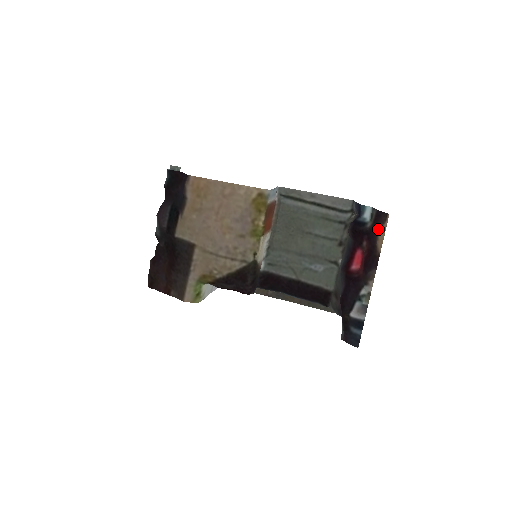
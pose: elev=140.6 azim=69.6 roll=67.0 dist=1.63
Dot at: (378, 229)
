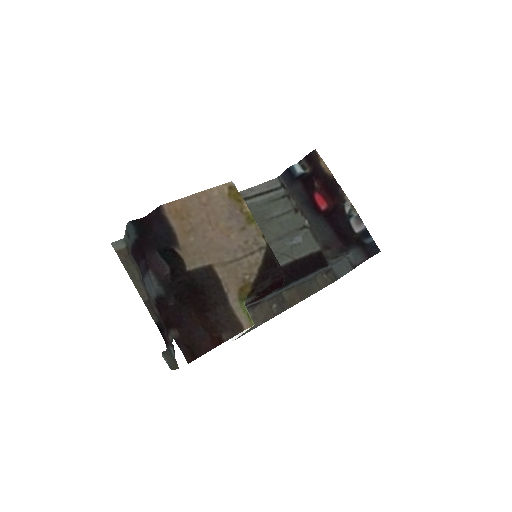
Dot at: (318, 163)
